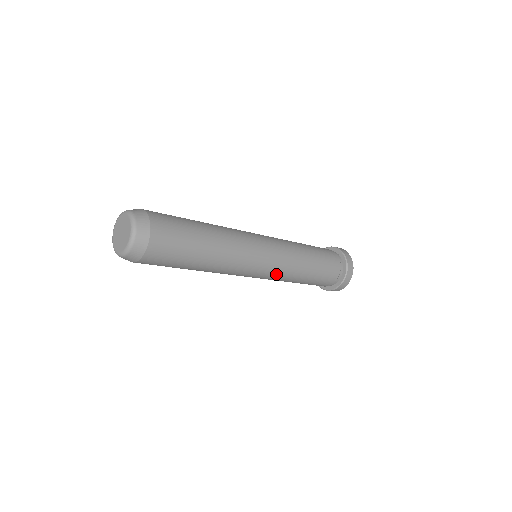
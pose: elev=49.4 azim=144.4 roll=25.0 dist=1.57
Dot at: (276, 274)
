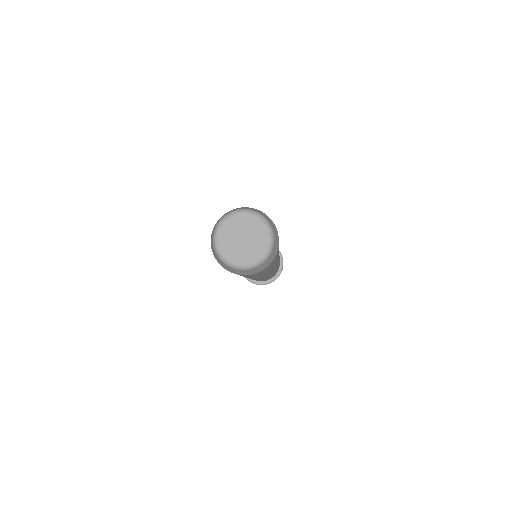
Dot at: occluded
